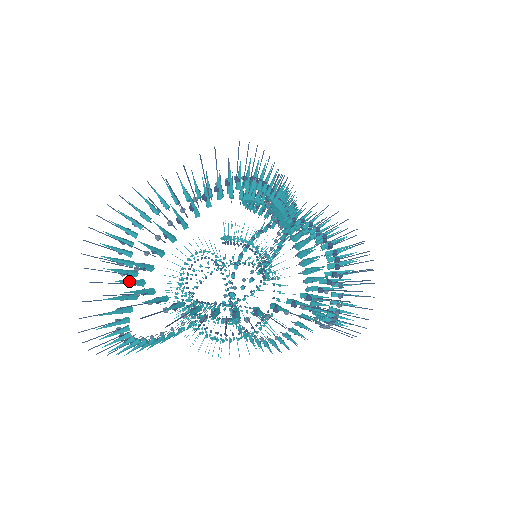
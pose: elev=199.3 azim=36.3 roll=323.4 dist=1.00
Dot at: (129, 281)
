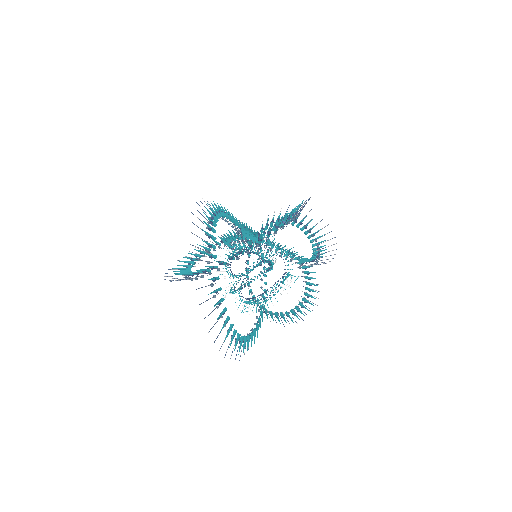
Dot at: (210, 266)
